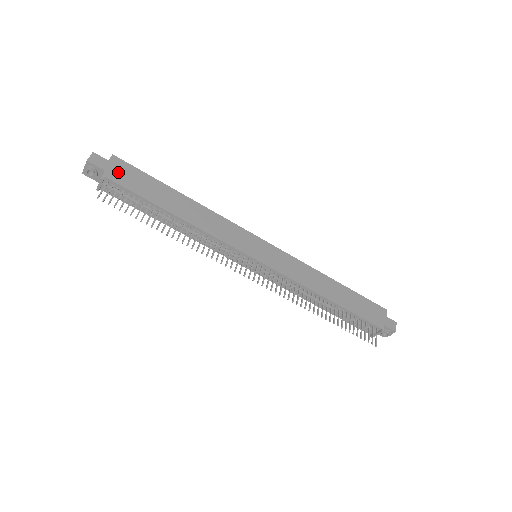
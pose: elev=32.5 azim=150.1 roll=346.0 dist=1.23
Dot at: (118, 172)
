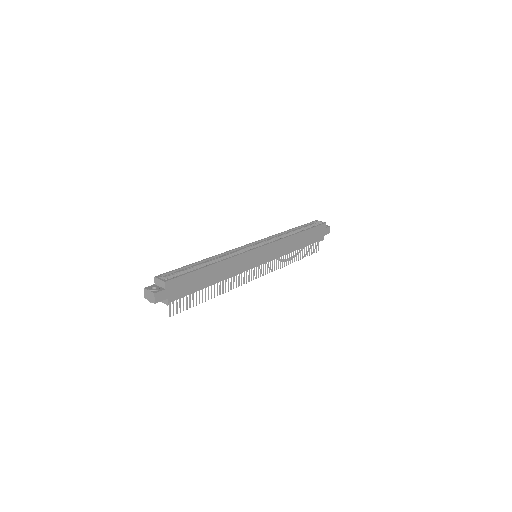
Dot at: (174, 291)
